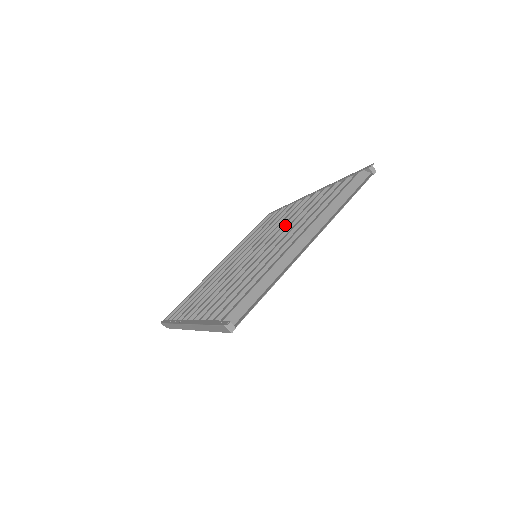
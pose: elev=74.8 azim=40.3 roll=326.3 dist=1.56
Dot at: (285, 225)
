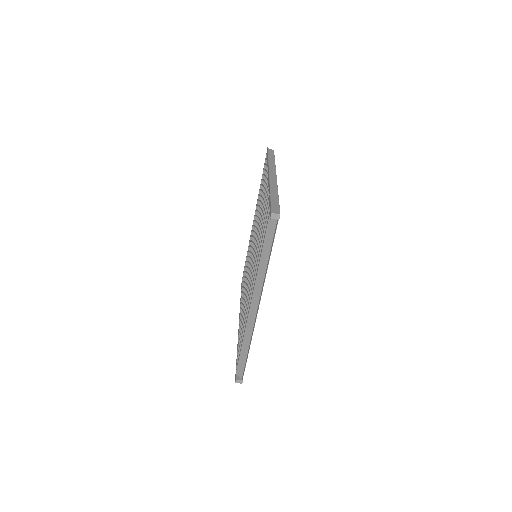
Dot at: (259, 230)
